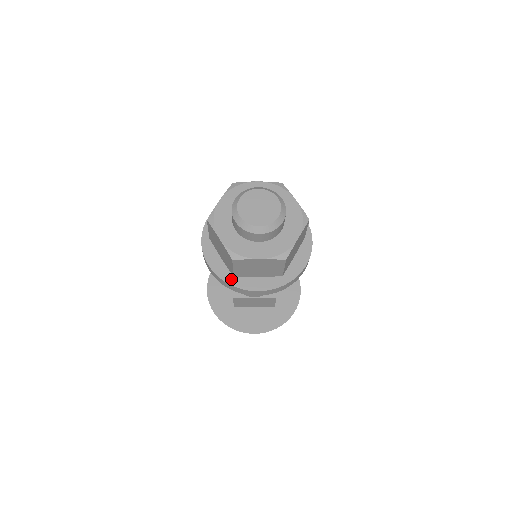
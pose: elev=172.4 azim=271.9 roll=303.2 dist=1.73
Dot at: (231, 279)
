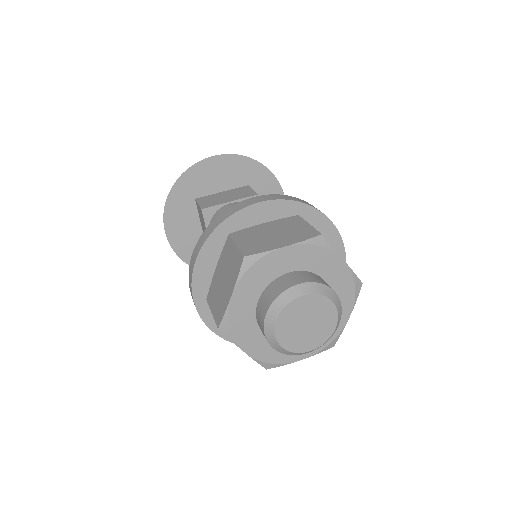
Dot at: occluded
